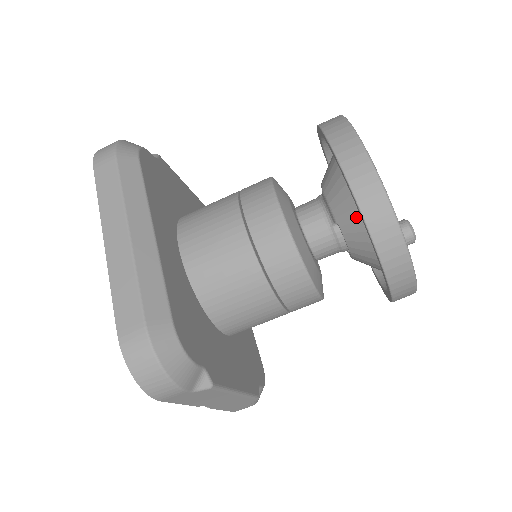
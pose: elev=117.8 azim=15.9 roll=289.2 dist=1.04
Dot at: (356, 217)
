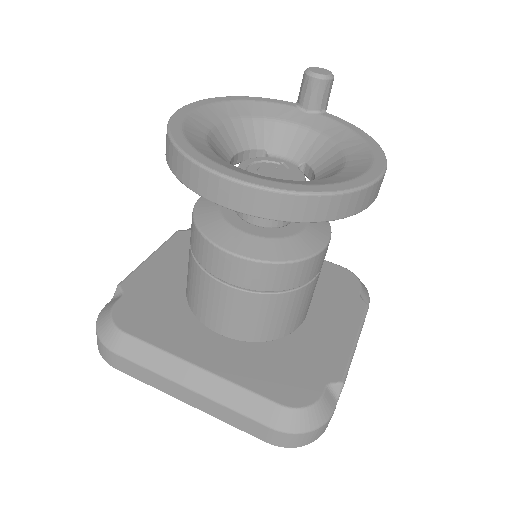
Dot at: occluded
